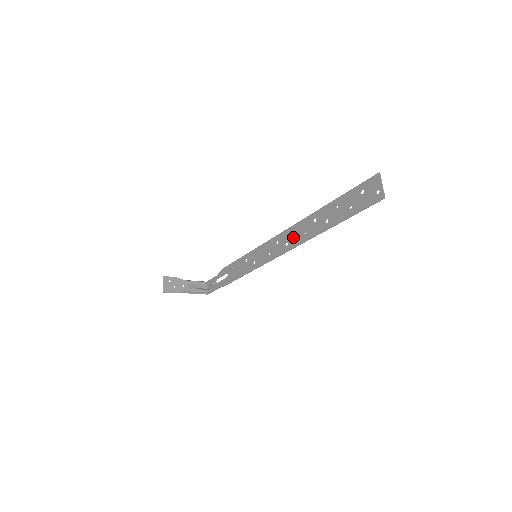
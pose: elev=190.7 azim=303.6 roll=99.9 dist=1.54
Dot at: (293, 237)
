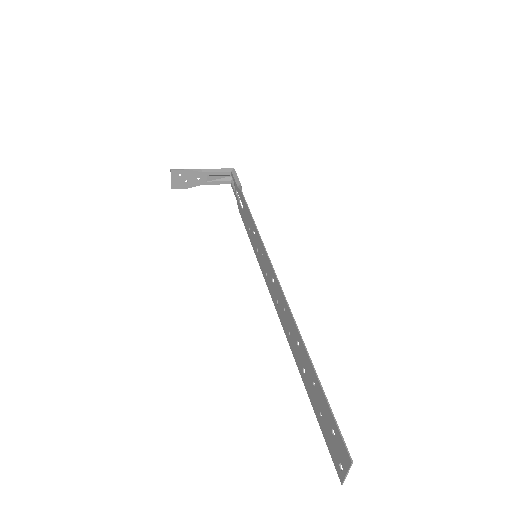
Dot at: (282, 311)
